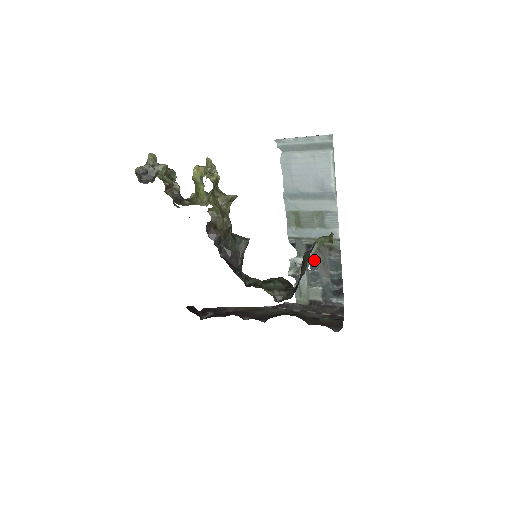
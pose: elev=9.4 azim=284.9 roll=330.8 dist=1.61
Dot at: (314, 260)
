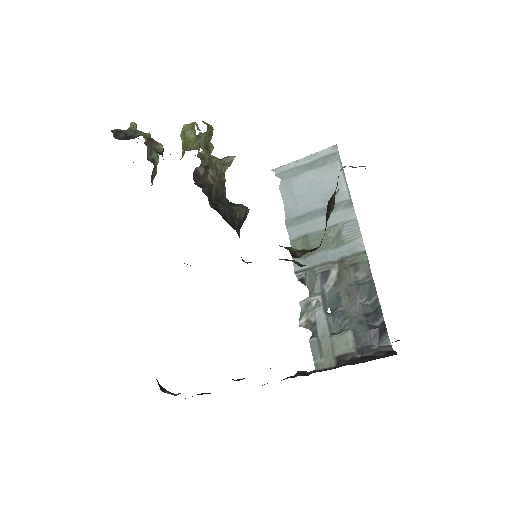
Dot at: (334, 295)
